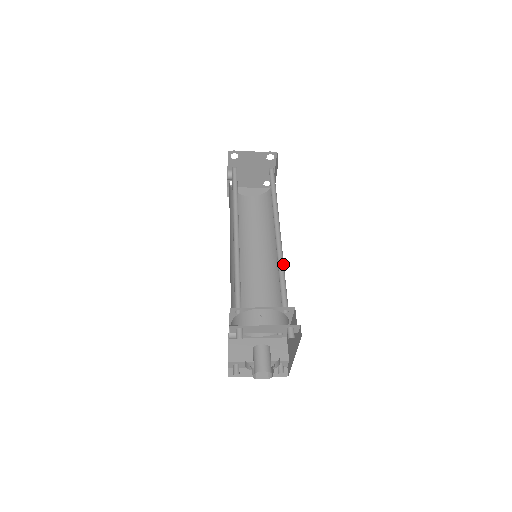
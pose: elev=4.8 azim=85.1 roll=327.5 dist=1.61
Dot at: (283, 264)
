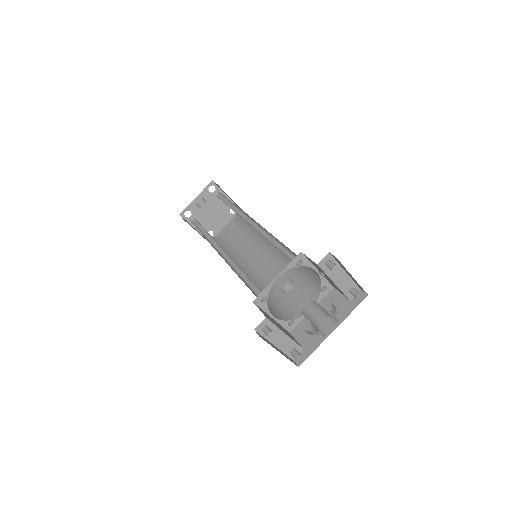
Dot at: occluded
